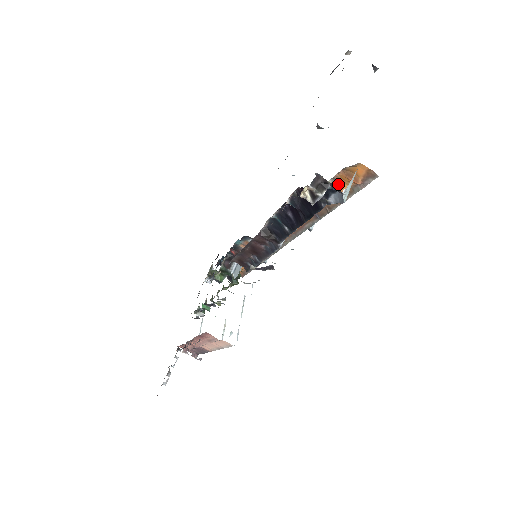
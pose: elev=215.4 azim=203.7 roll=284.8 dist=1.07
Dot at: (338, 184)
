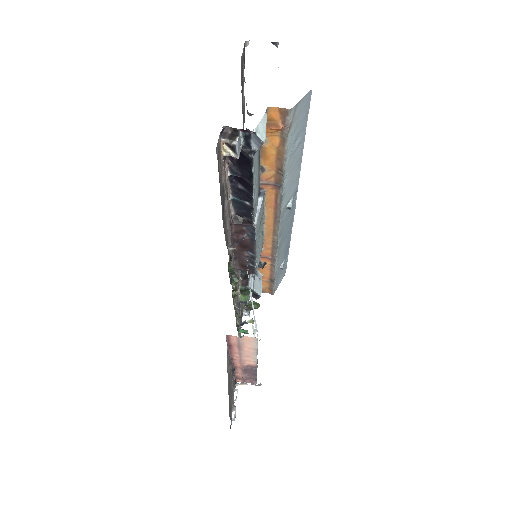
Dot at: (269, 140)
